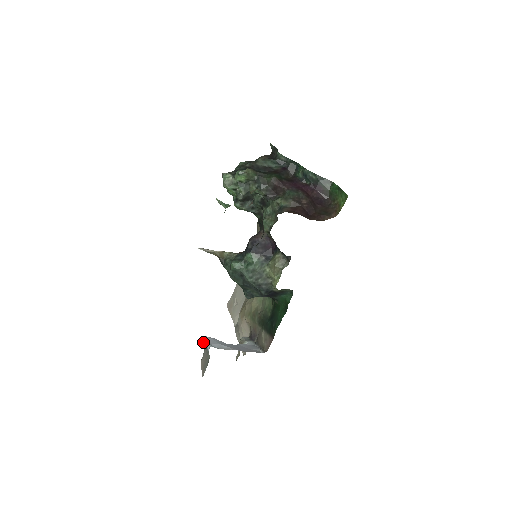
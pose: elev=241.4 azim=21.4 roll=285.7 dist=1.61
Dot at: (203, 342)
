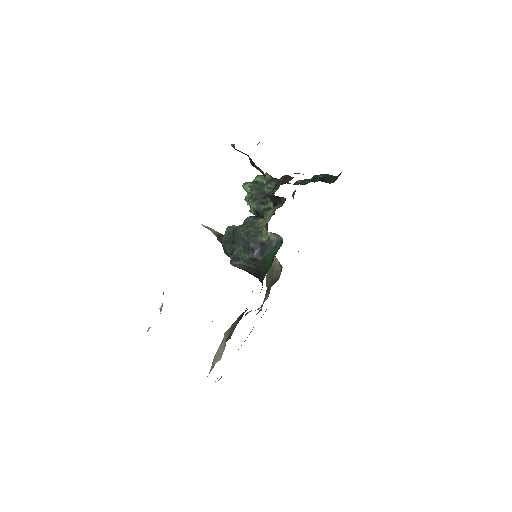
Dot at: occluded
